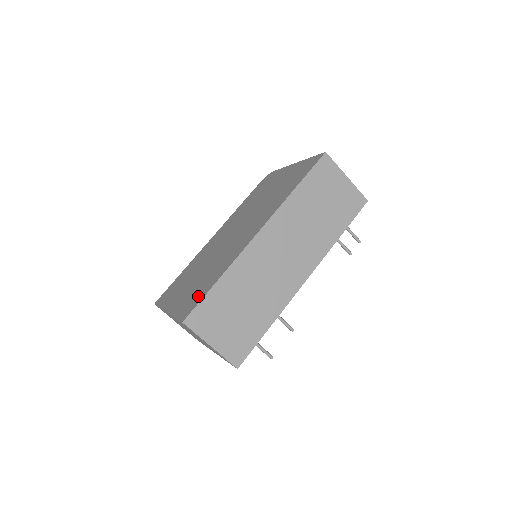
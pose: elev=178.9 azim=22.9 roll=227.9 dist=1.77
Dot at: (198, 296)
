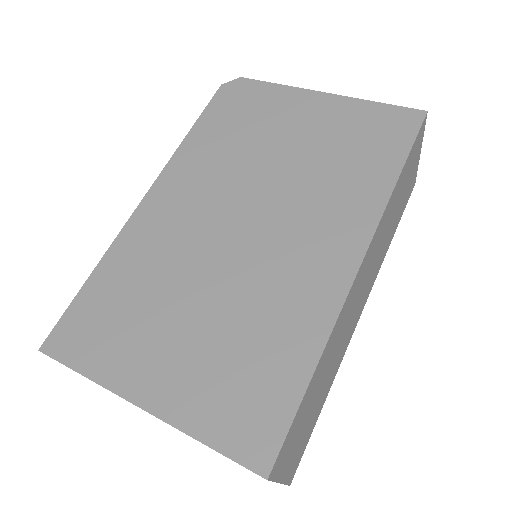
Dot at: (266, 402)
